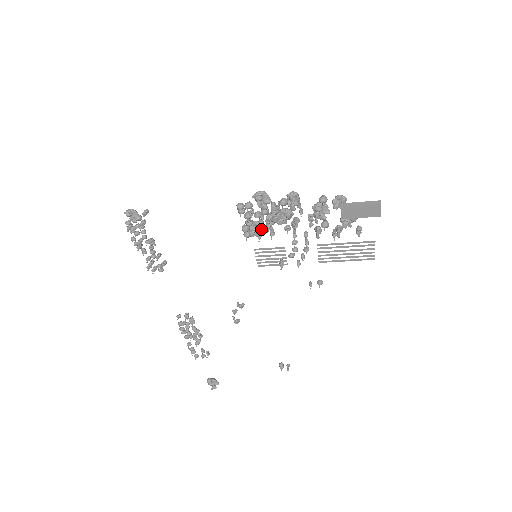
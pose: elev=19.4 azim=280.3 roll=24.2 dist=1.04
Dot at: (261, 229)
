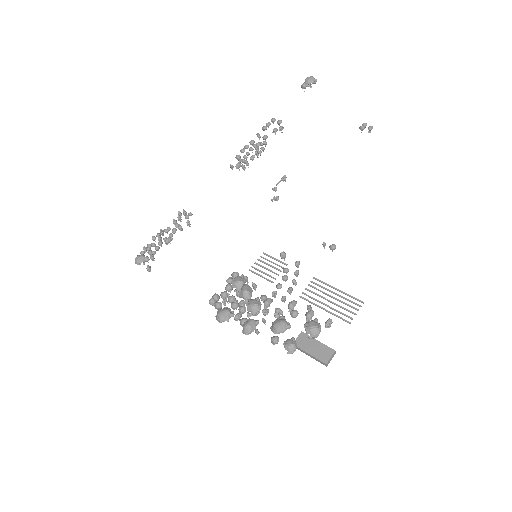
Dot at: (243, 283)
